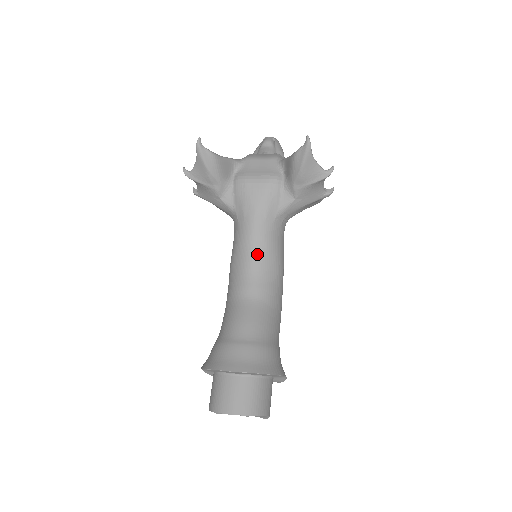
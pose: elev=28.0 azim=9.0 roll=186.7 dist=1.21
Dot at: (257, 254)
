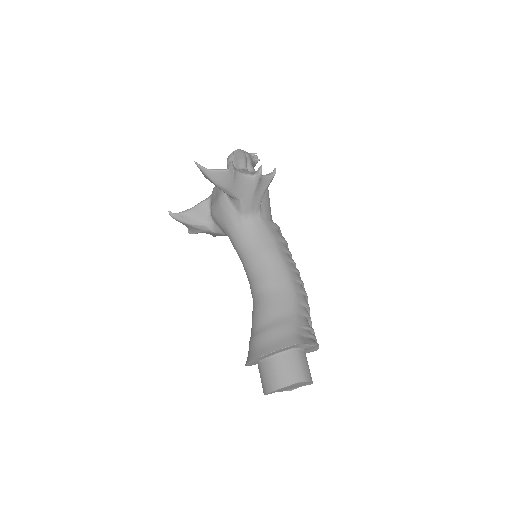
Dot at: (246, 258)
